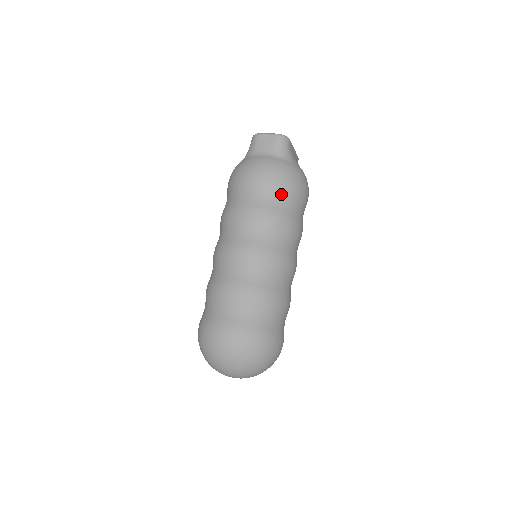
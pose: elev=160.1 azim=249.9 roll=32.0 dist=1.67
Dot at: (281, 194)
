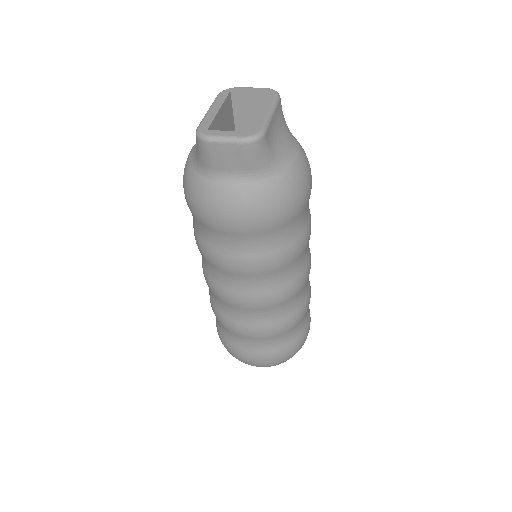
Dot at: (275, 232)
